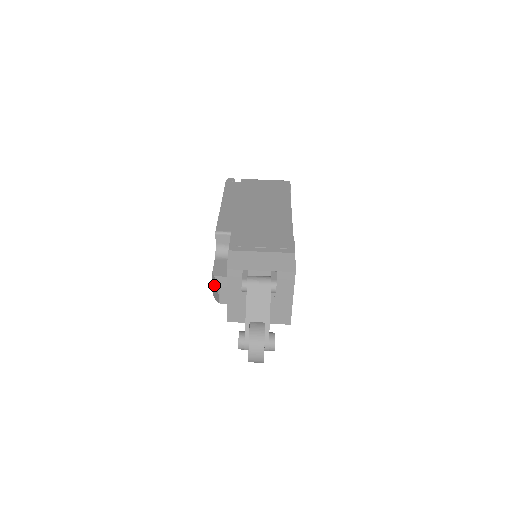
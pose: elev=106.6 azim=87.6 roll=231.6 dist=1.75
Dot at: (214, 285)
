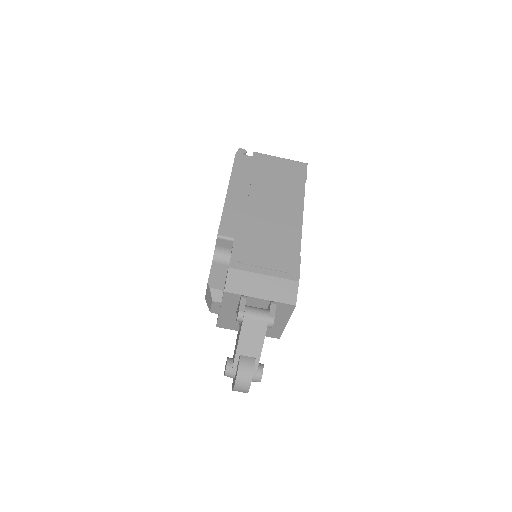
Dot at: (208, 293)
